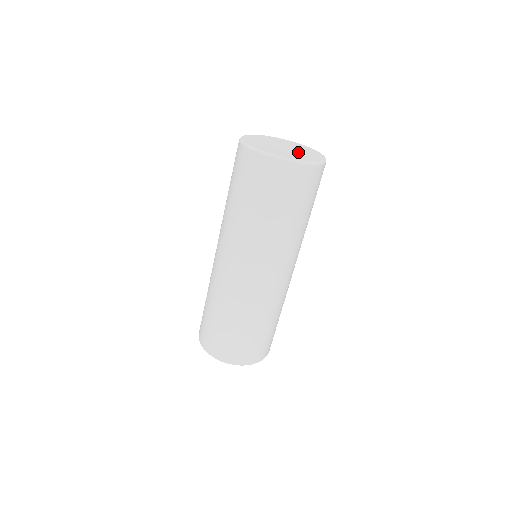
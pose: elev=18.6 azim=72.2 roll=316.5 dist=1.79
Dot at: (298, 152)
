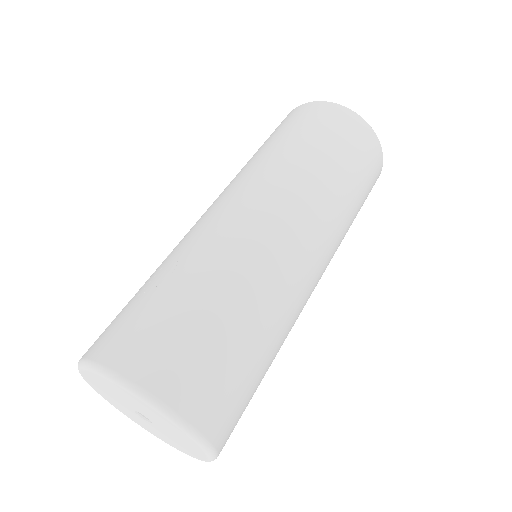
Dot at: occluded
